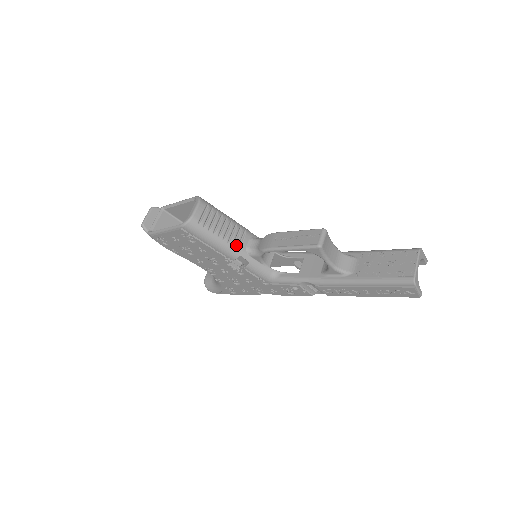
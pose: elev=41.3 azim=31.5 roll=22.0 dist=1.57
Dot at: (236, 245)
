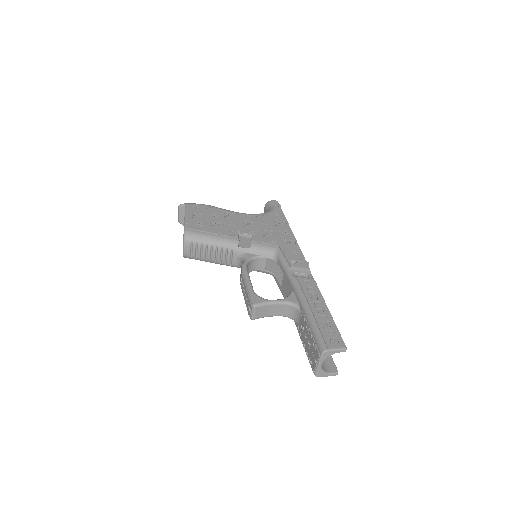
Dot at: (228, 263)
